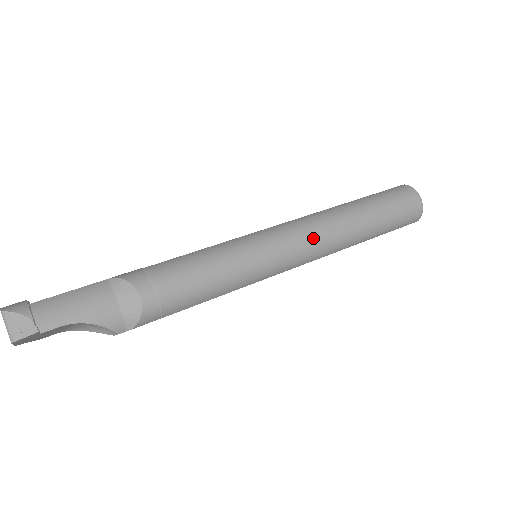
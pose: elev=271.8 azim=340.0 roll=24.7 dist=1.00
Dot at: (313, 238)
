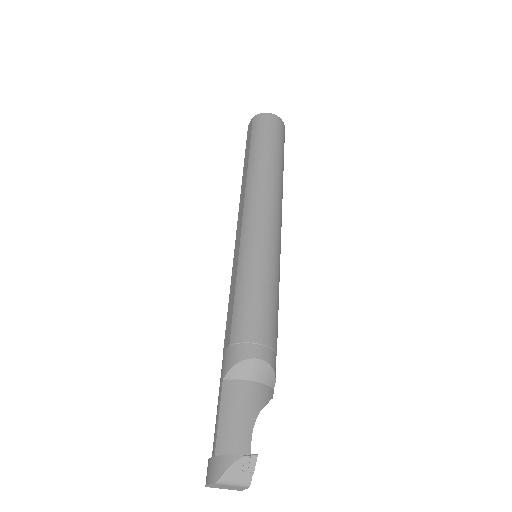
Dot at: (270, 205)
